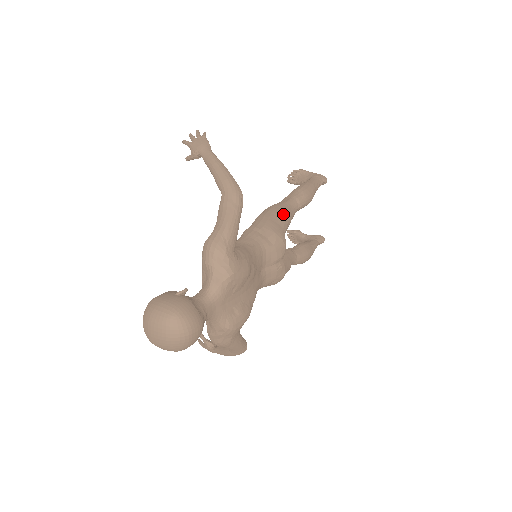
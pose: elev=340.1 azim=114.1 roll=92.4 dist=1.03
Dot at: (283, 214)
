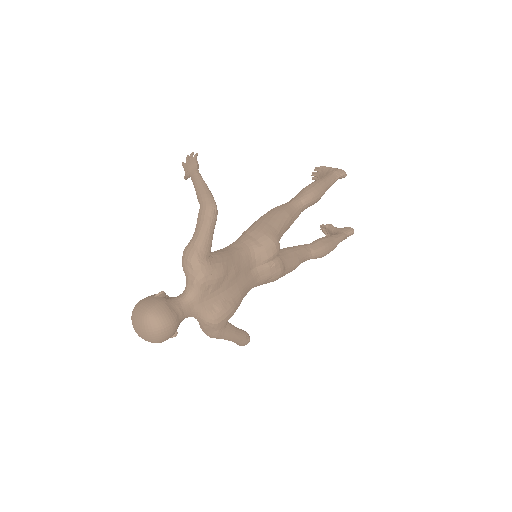
Dot at: (280, 215)
